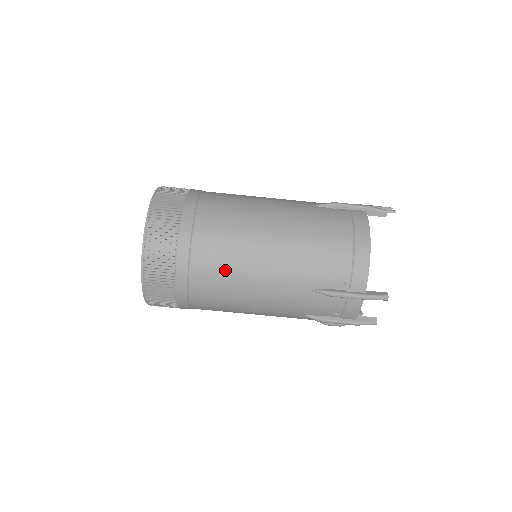
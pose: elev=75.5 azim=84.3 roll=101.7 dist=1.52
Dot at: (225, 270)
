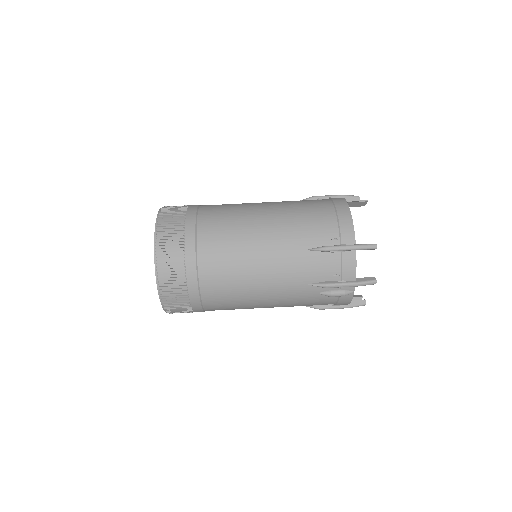
Dot at: (228, 243)
